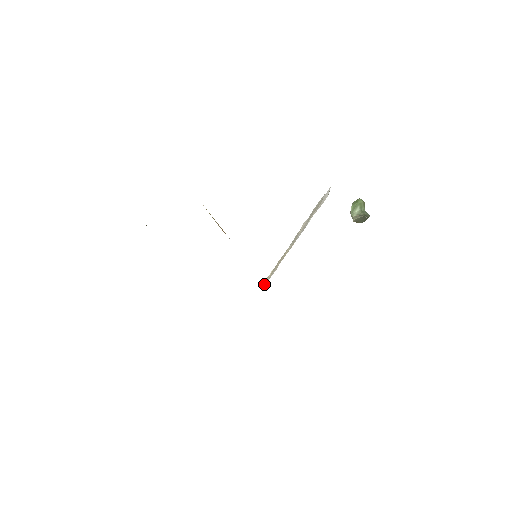
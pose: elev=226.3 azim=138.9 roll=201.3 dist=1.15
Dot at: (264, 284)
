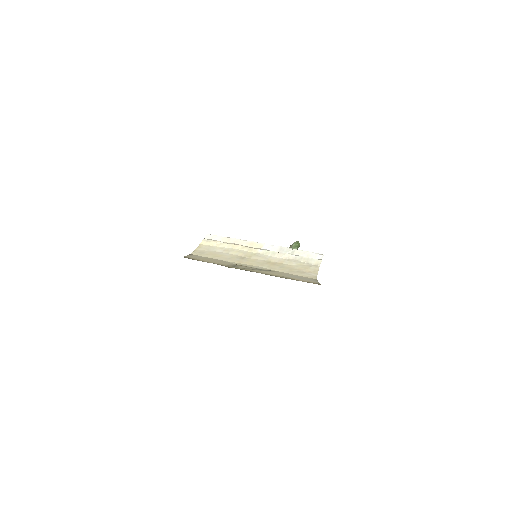
Dot at: (206, 243)
